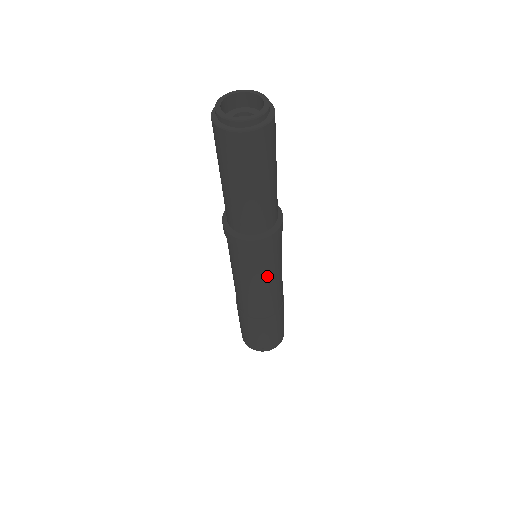
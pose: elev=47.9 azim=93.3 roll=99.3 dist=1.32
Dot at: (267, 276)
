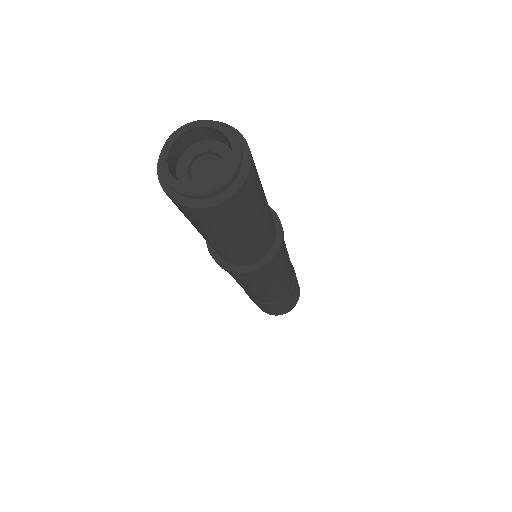
Dot at: (279, 277)
